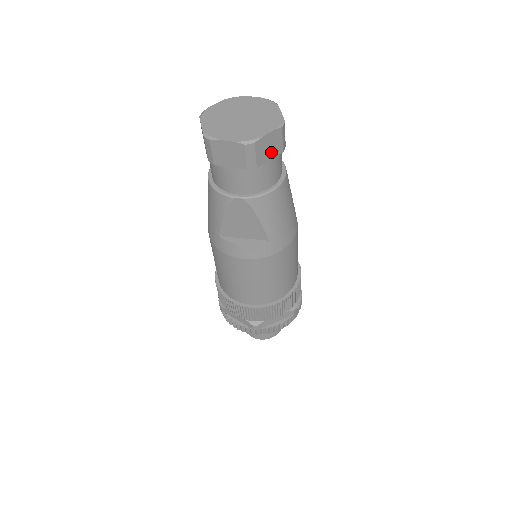
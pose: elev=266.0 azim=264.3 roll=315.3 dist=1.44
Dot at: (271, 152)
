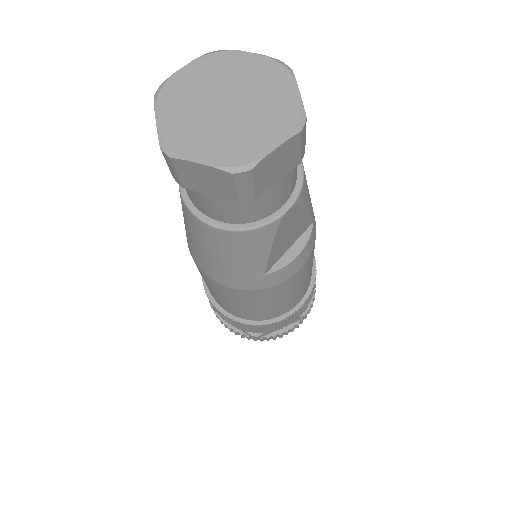
Dot at: occluded
